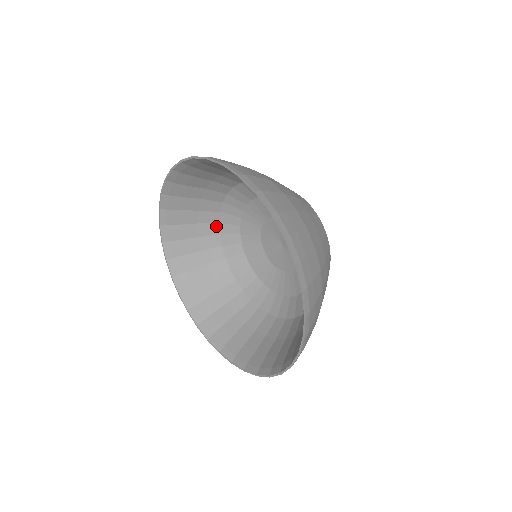
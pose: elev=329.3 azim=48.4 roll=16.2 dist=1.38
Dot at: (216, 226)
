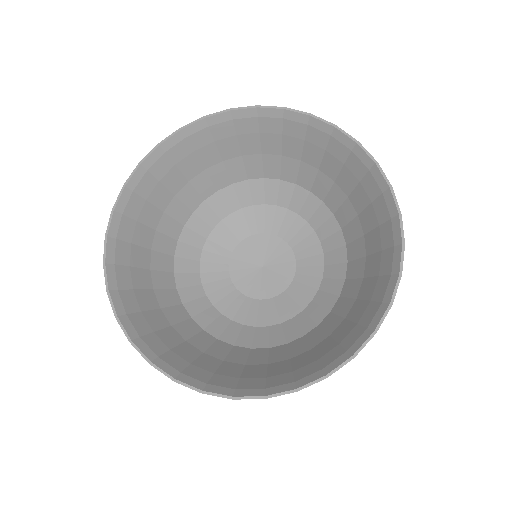
Dot at: (212, 190)
